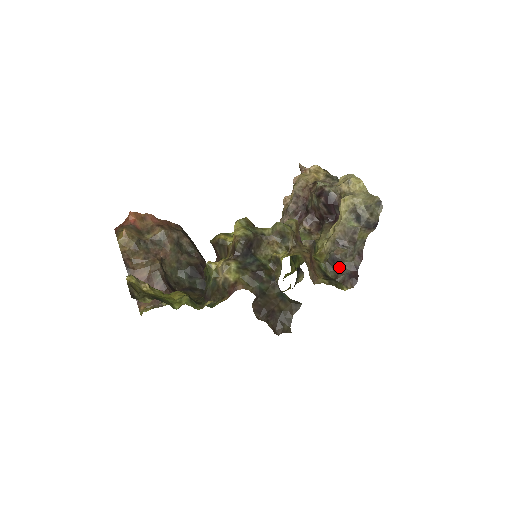
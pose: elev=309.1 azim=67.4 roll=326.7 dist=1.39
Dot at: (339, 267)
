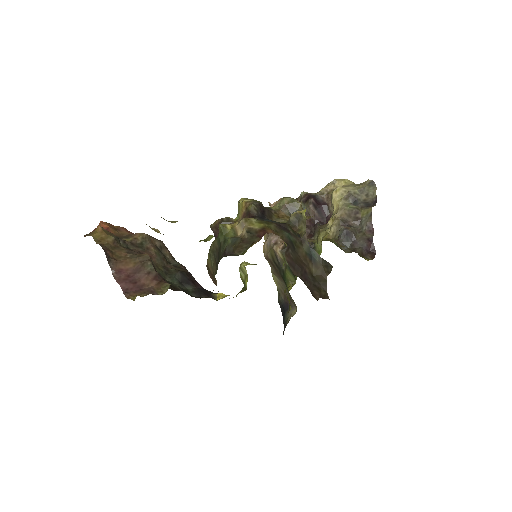
Dot at: (353, 242)
